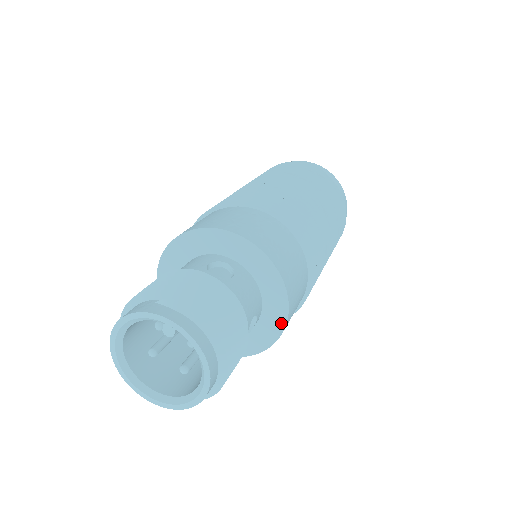
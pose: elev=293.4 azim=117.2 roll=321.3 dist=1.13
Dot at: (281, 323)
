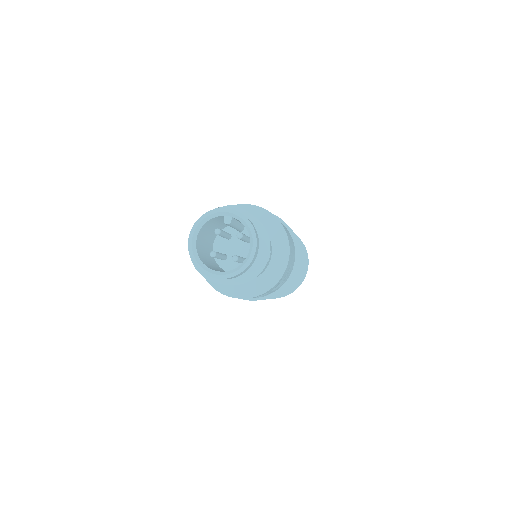
Dot at: (286, 256)
